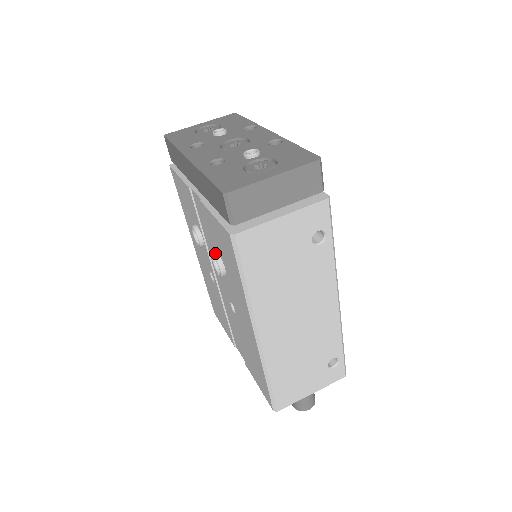
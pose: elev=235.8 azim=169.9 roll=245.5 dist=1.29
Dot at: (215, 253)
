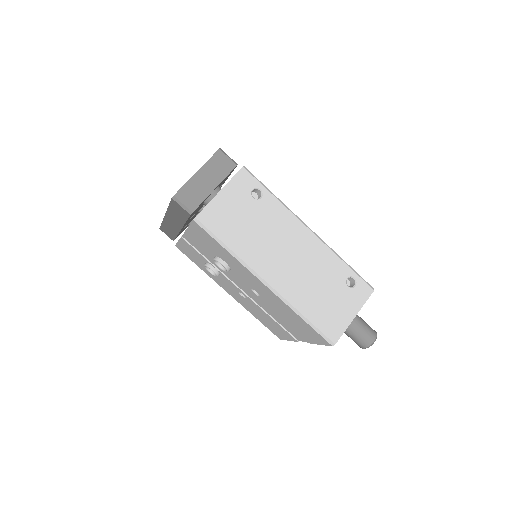
Dot at: (214, 258)
